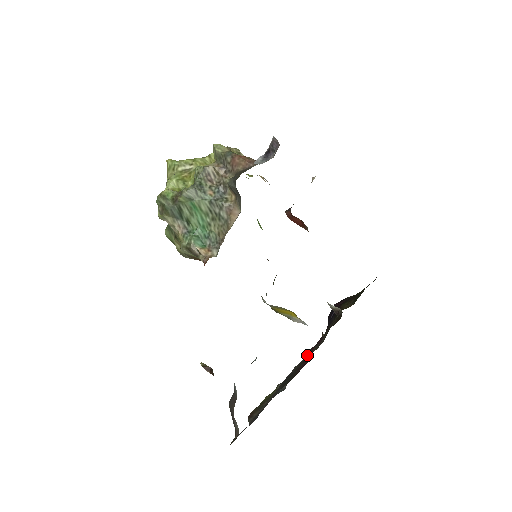
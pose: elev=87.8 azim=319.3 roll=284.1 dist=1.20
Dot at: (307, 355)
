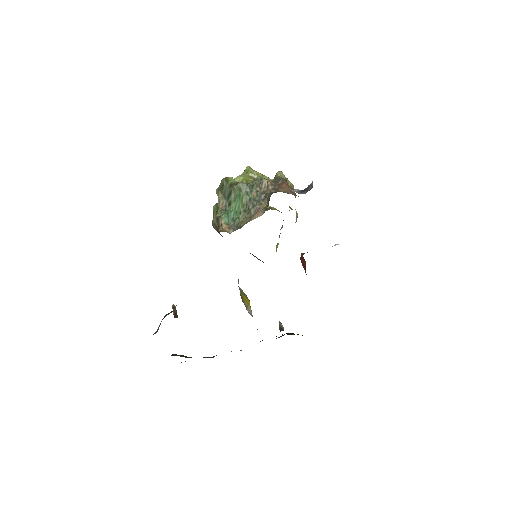
Dot at: occluded
